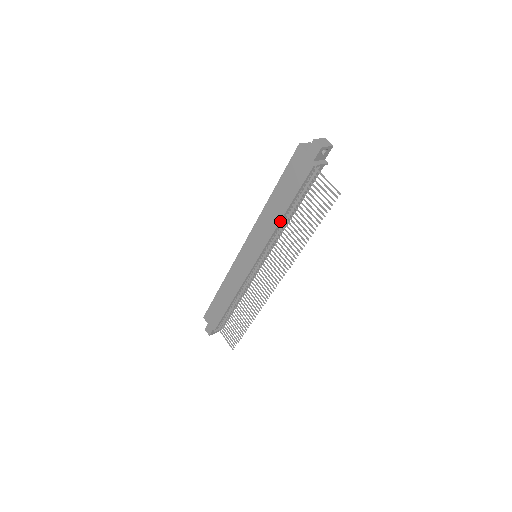
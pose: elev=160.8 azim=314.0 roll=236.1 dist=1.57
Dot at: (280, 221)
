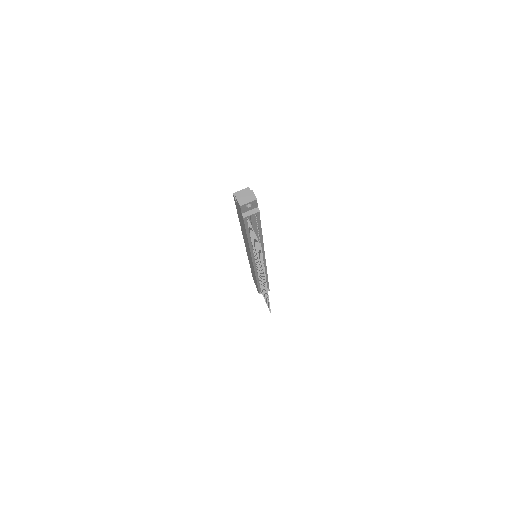
Dot at: (249, 244)
